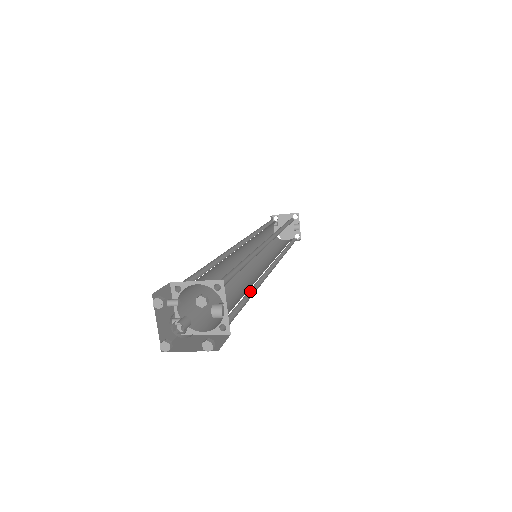
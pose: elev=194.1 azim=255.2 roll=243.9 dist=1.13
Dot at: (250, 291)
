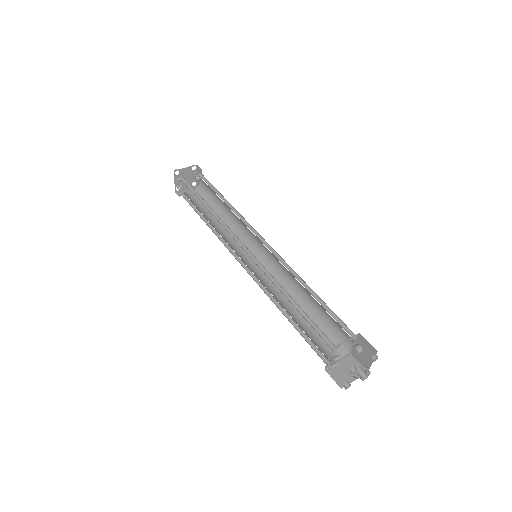
Dot at: (299, 301)
